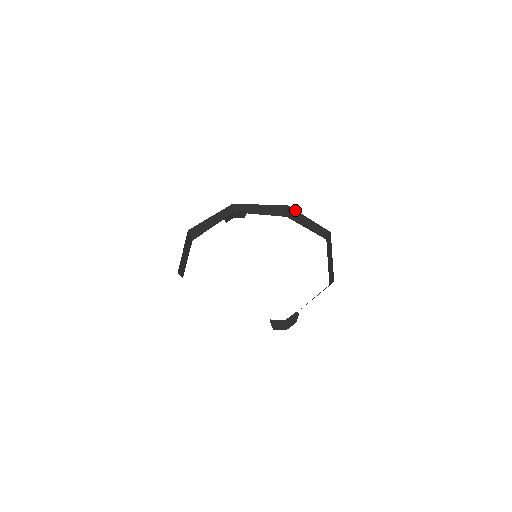
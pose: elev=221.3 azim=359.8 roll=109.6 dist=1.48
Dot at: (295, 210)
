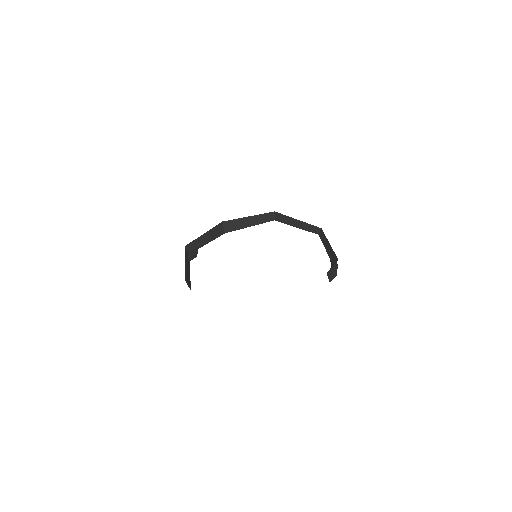
Dot at: (231, 220)
